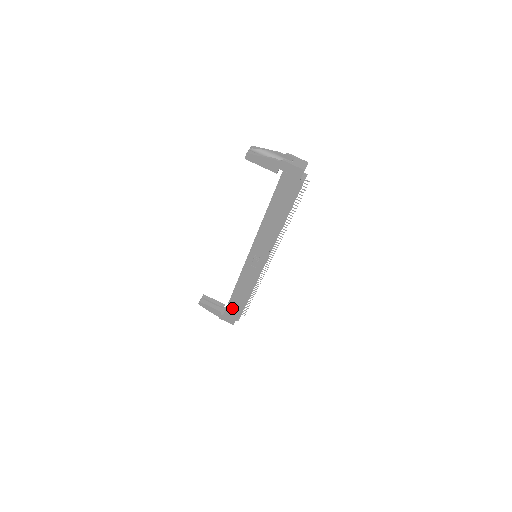
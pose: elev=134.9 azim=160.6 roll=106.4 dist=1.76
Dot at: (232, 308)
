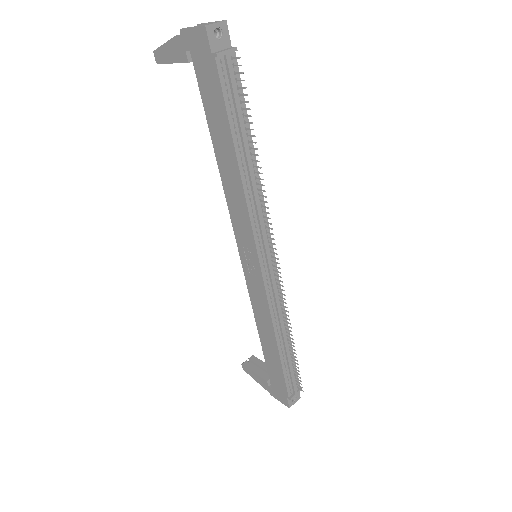
Dot at: (273, 371)
